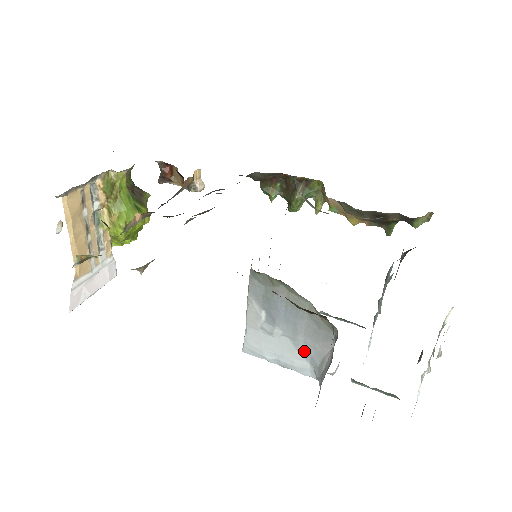
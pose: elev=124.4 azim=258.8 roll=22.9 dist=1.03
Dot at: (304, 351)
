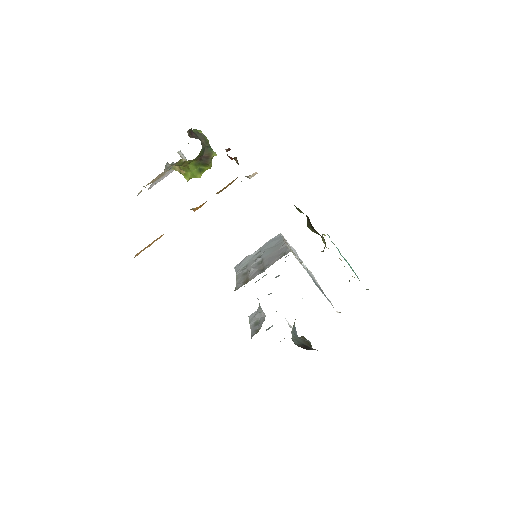
Dot at: occluded
